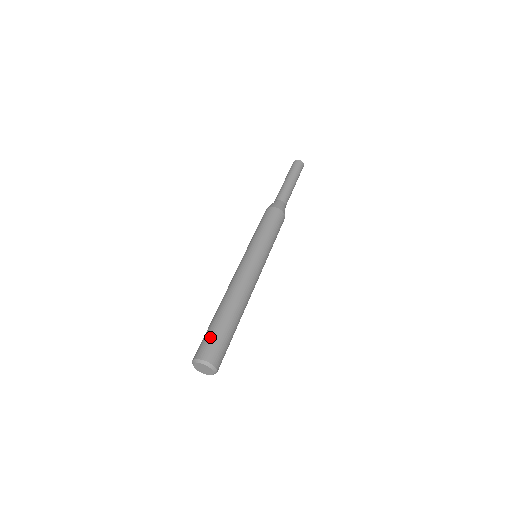
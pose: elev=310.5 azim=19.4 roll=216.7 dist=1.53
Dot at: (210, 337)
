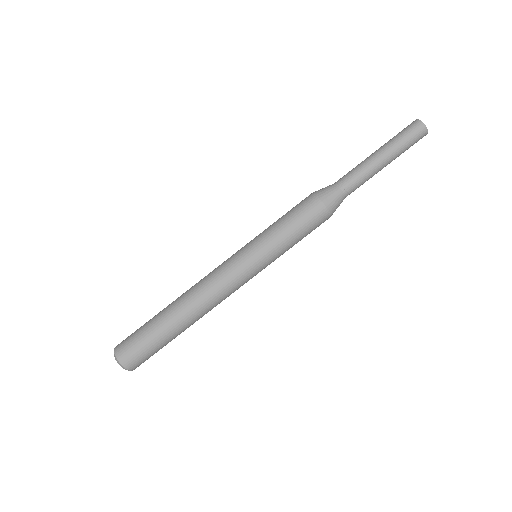
Dot at: (142, 345)
